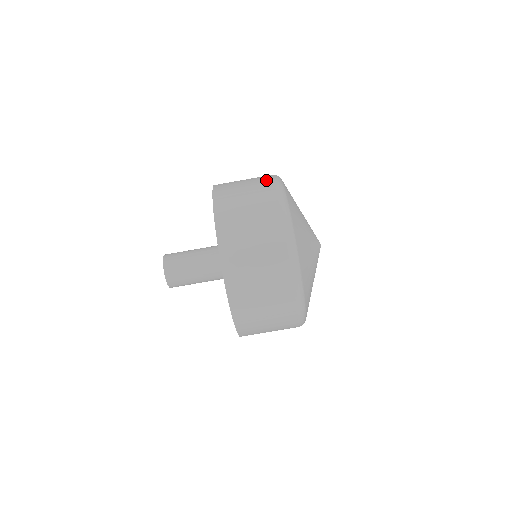
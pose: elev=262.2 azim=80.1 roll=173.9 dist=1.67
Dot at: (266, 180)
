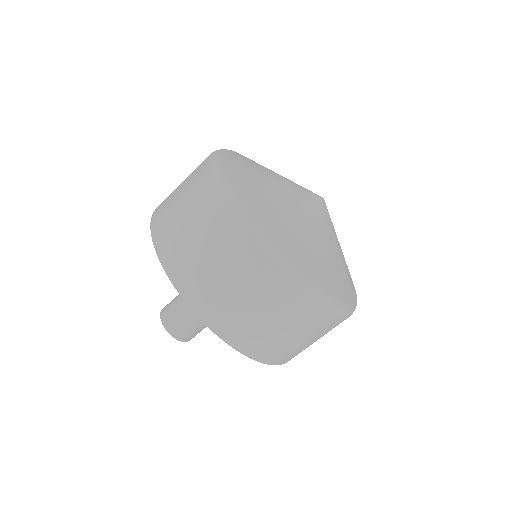
Dot at: (264, 275)
